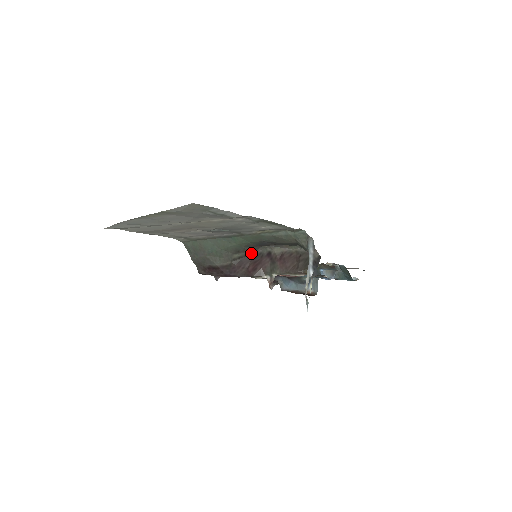
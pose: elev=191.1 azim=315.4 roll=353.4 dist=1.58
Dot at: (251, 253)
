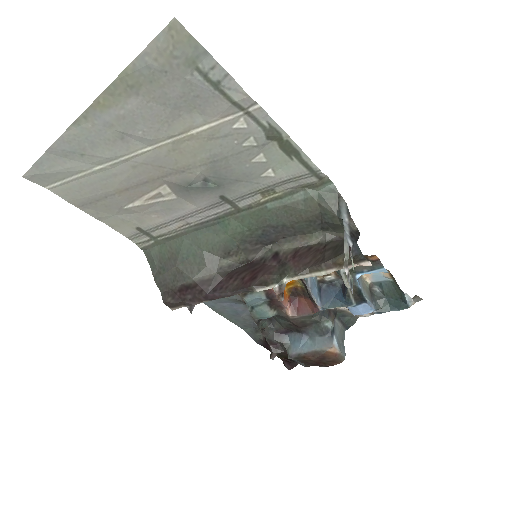
Dot at: (247, 260)
